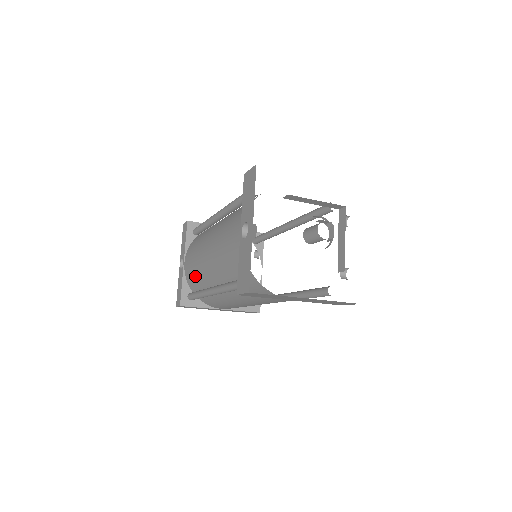
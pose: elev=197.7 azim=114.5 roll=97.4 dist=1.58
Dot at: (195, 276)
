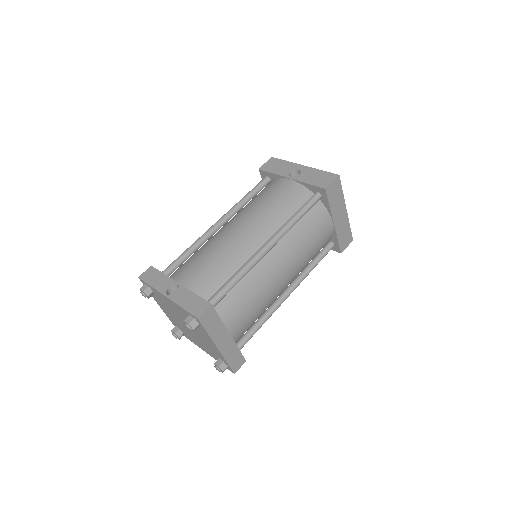
Dot at: (219, 269)
